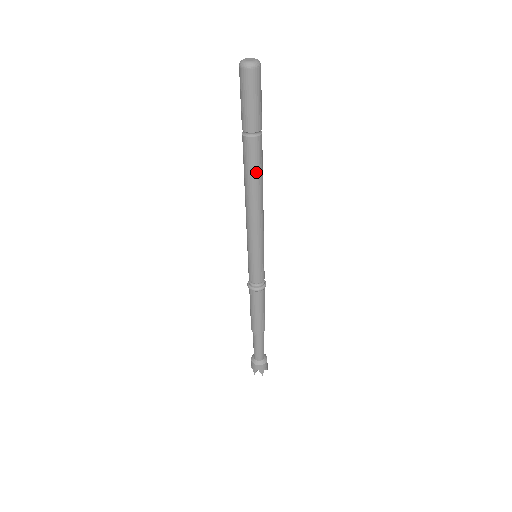
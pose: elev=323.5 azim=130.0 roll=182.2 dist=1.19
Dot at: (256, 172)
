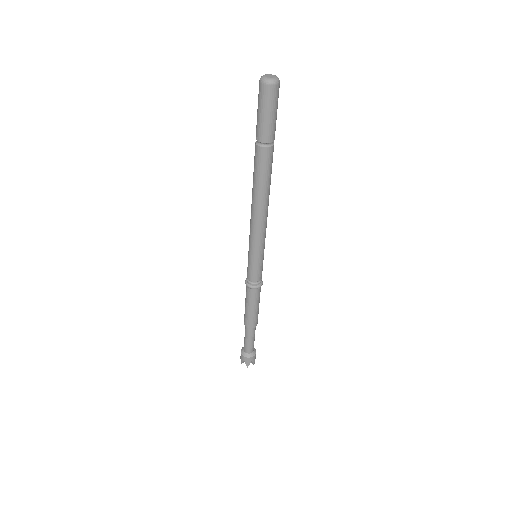
Dot at: (262, 179)
